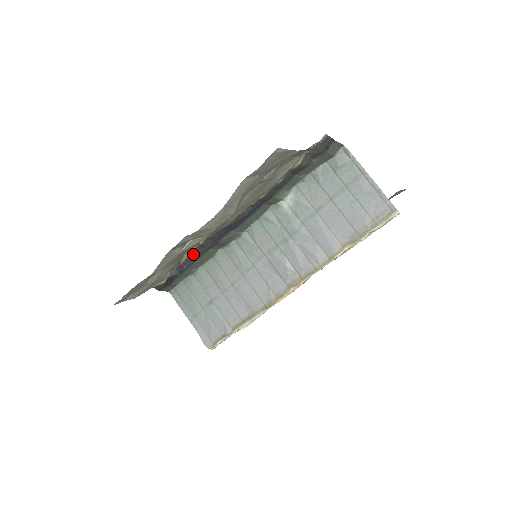
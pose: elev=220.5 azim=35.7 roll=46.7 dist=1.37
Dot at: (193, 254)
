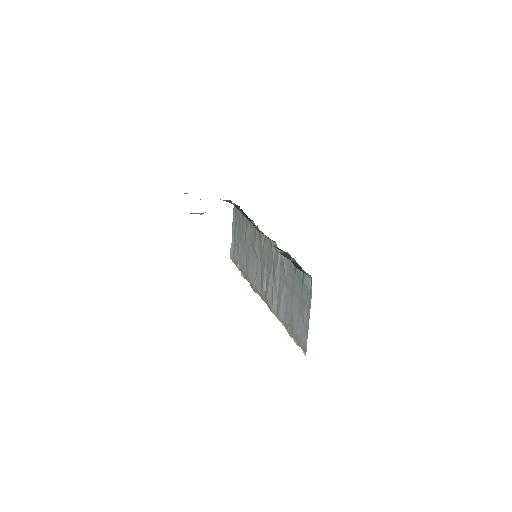
Dot at: occluded
